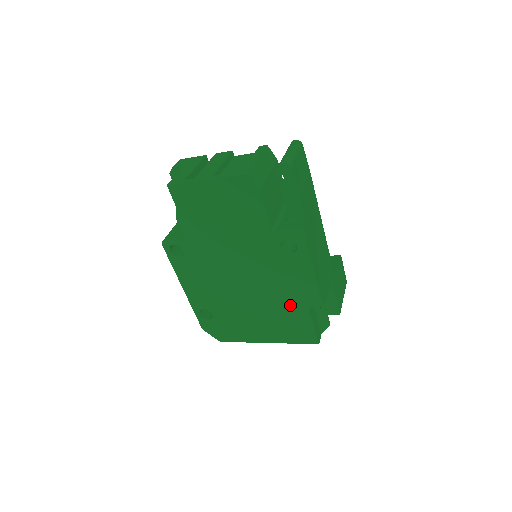
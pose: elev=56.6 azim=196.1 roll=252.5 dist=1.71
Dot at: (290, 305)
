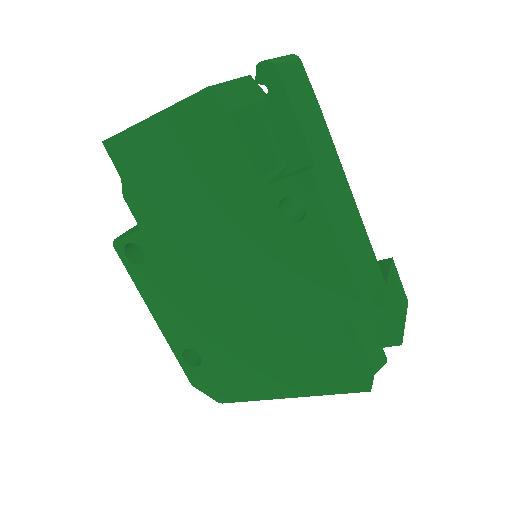
Dot at: (312, 322)
